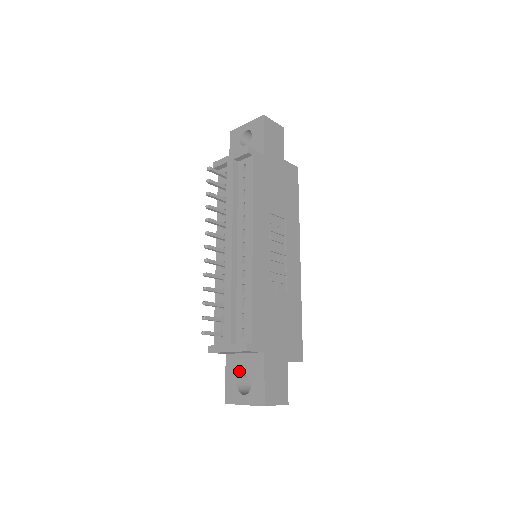
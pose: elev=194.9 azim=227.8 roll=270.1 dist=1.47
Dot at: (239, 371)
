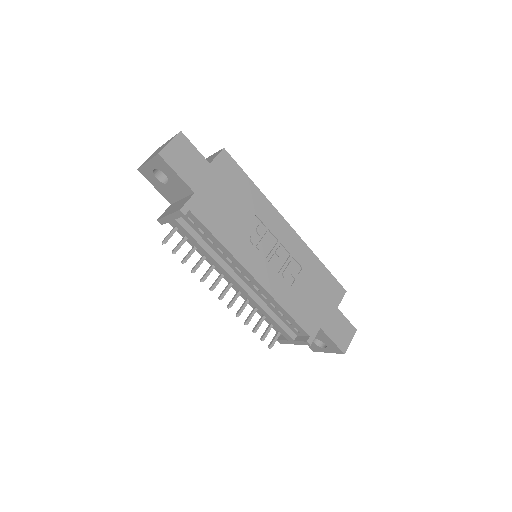
Dot at: occluded
